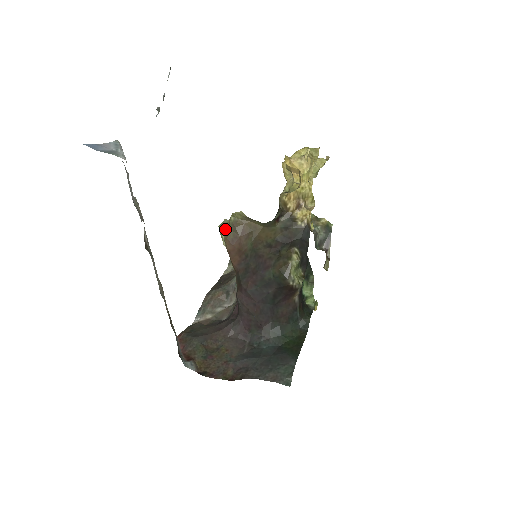
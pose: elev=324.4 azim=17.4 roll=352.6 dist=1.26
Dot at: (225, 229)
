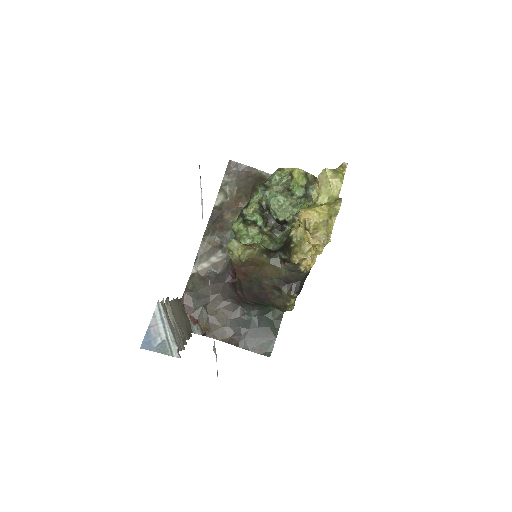
Dot at: (234, 256)
